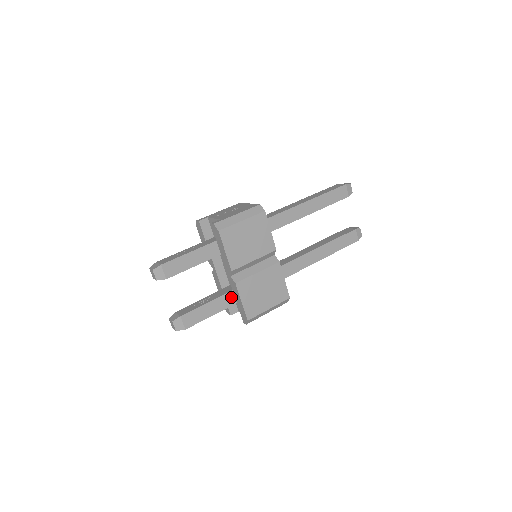
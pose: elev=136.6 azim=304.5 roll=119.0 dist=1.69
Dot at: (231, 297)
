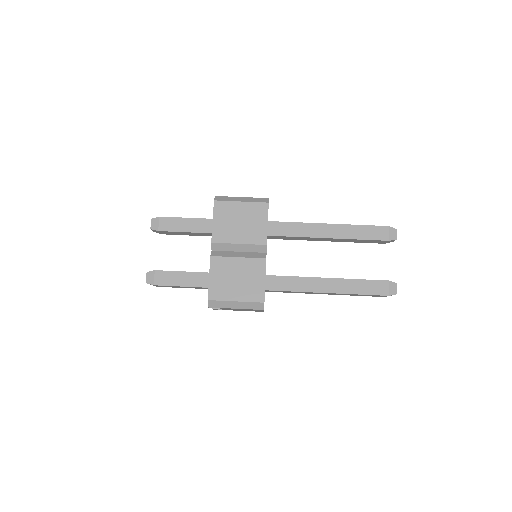
Dot at: occluded
